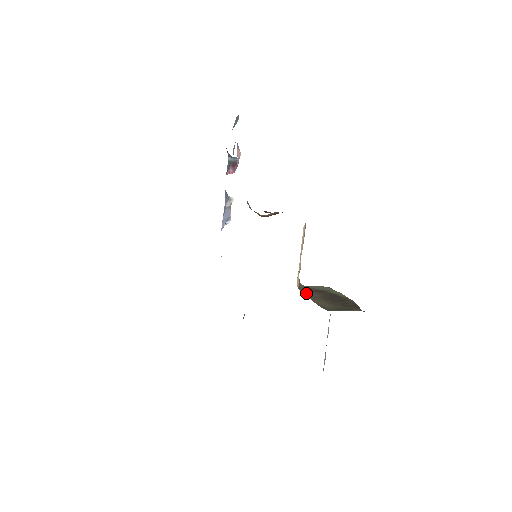
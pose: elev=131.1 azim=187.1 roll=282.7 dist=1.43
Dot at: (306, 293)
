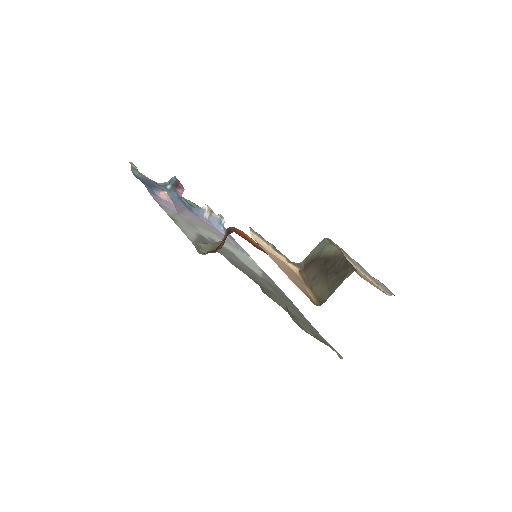
Dot at: (306, 277)
